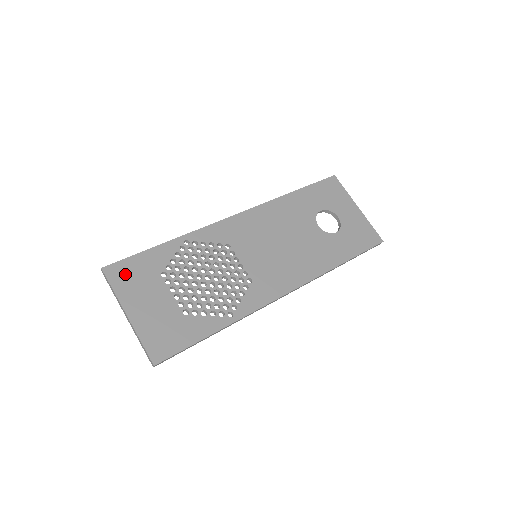
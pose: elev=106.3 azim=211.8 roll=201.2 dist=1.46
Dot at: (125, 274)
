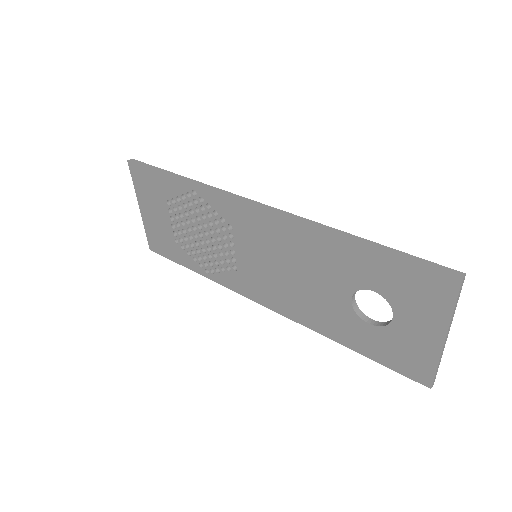
Dot at: (142, 179)
